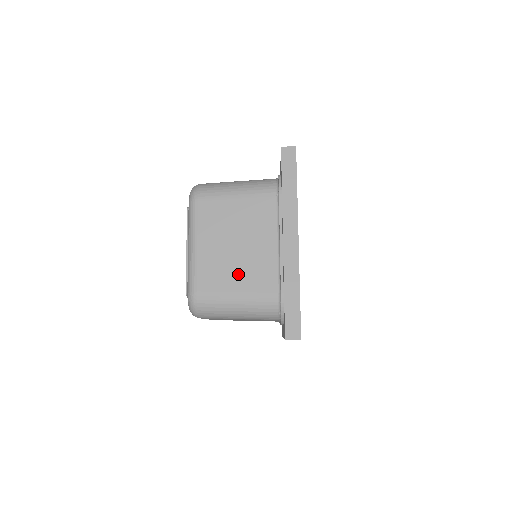
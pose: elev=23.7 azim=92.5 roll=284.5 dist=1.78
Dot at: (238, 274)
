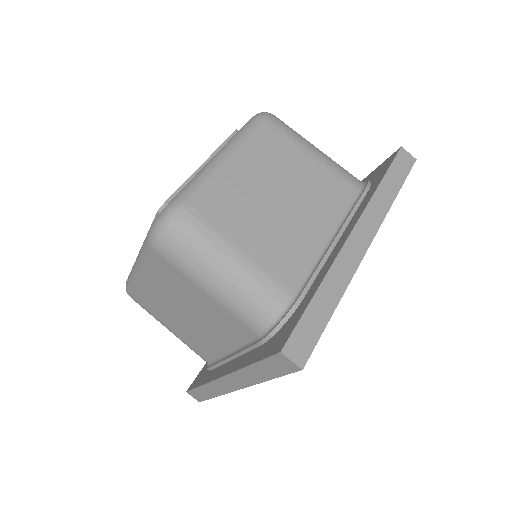
Dot at: (259, 230)
